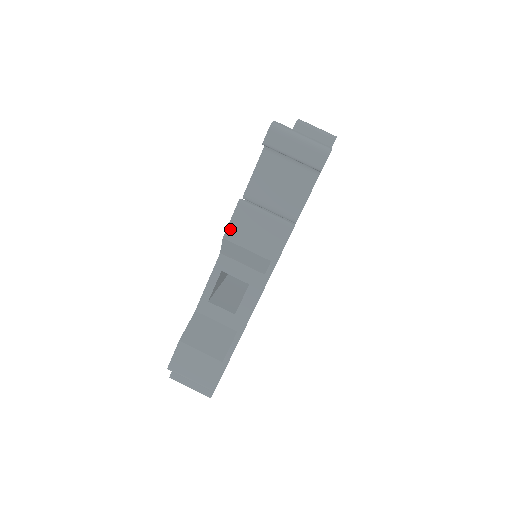
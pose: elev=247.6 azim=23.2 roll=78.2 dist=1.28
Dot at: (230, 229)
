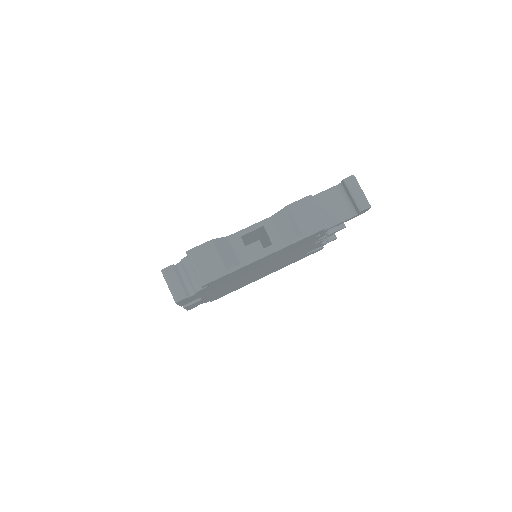
Dot at: (295, 204)
